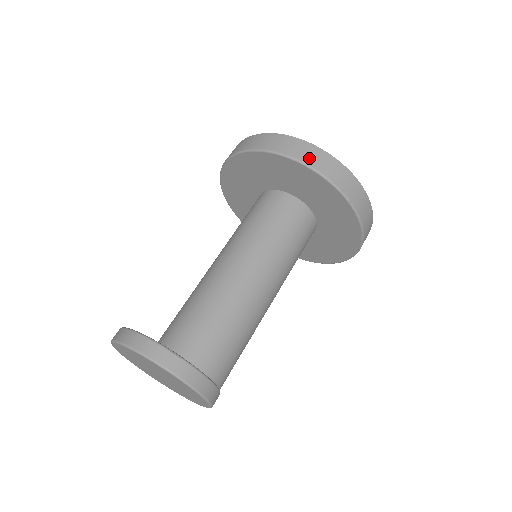
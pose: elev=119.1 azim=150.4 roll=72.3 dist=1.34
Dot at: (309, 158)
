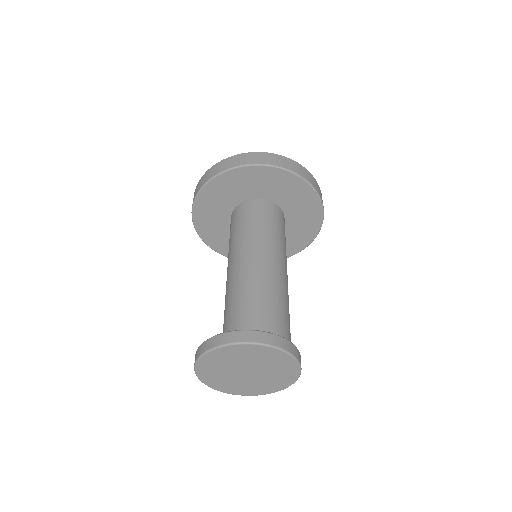
Dot at: (214, 172)
